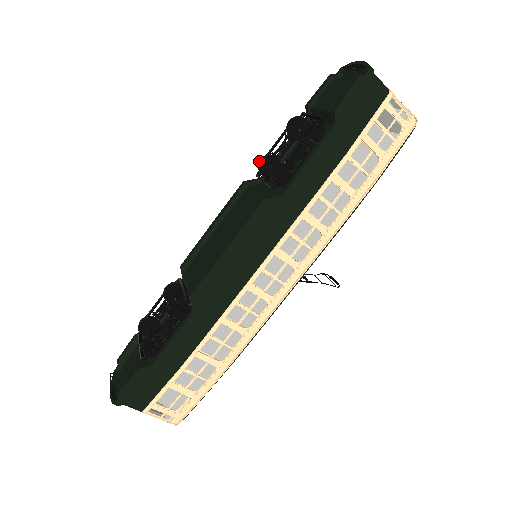
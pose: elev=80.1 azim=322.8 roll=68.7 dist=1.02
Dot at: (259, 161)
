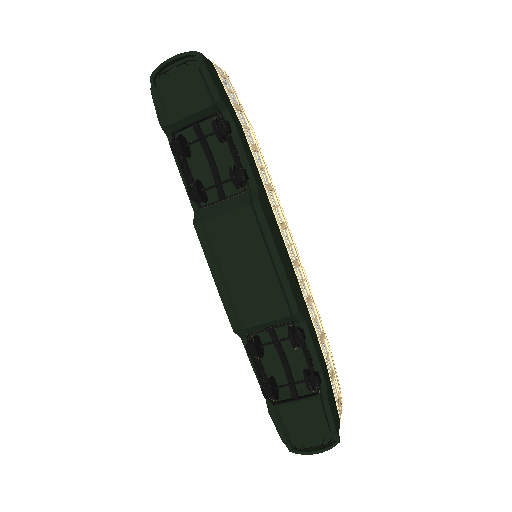
Dot at: (196, 195)
